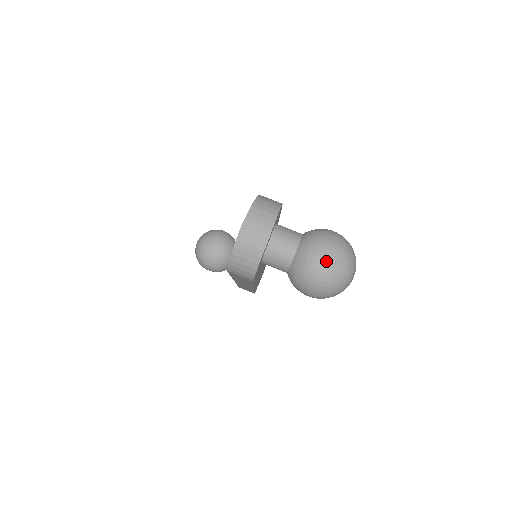
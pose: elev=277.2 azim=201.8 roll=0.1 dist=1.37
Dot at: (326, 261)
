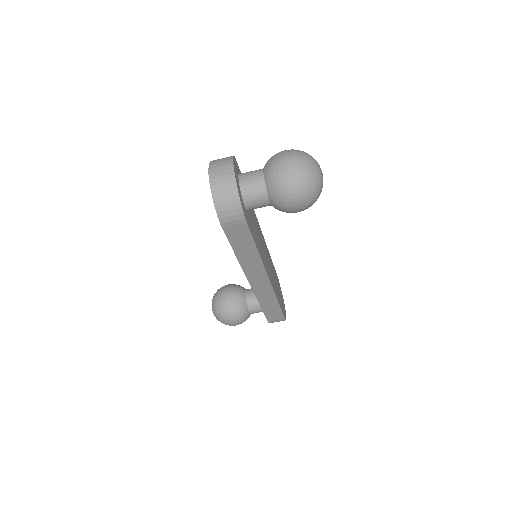
Dot at: (288, 161)
